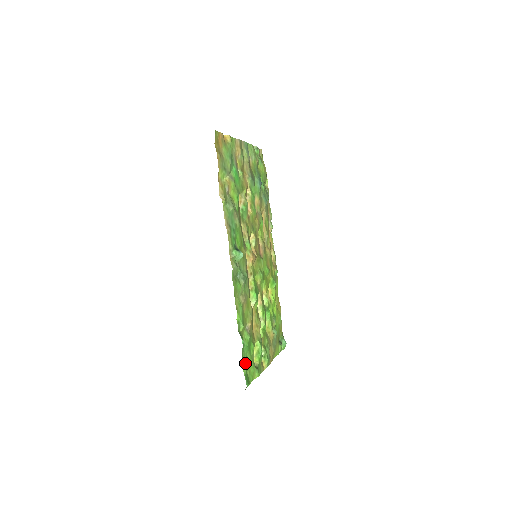
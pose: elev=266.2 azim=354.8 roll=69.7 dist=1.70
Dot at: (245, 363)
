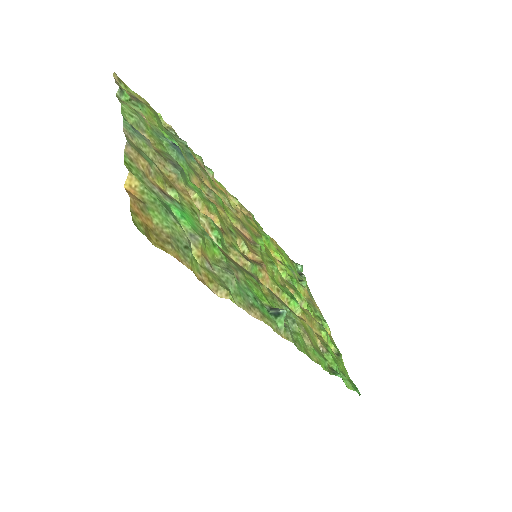
Dot at: (346, 380)
